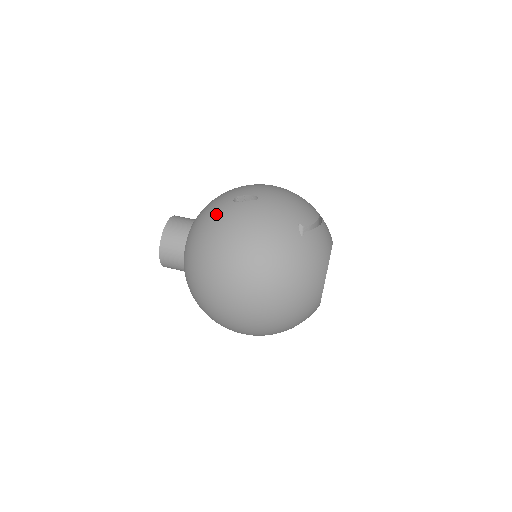
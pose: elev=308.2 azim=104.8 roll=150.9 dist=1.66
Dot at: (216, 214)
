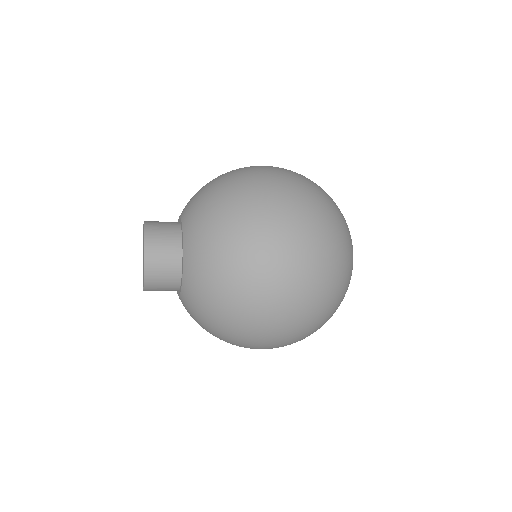
Dot at: occluded
